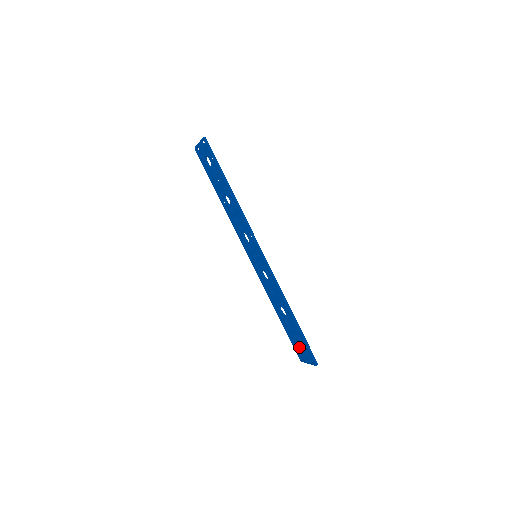
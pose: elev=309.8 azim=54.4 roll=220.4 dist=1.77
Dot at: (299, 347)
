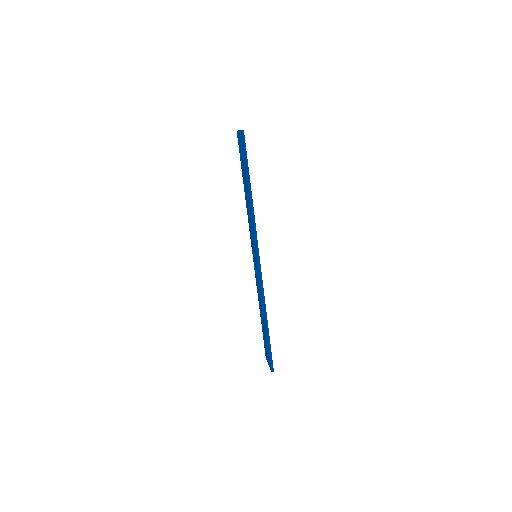
Dot at: occluded
